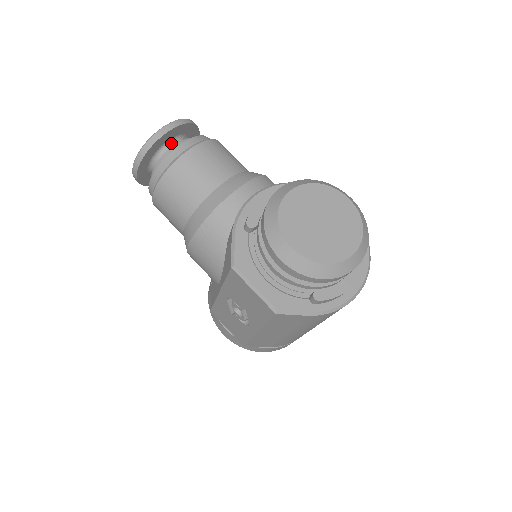
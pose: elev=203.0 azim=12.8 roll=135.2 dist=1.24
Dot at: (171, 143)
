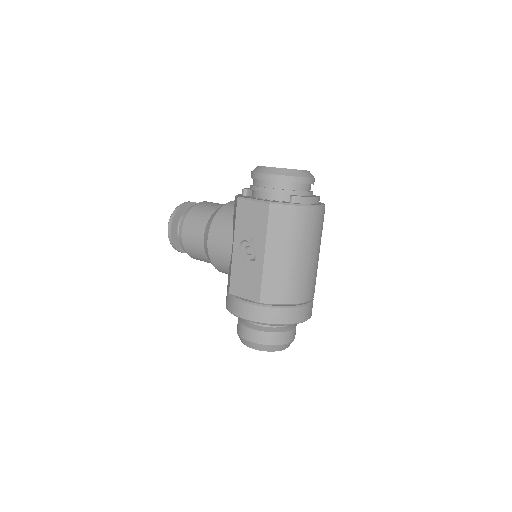
Dot at: occluded
